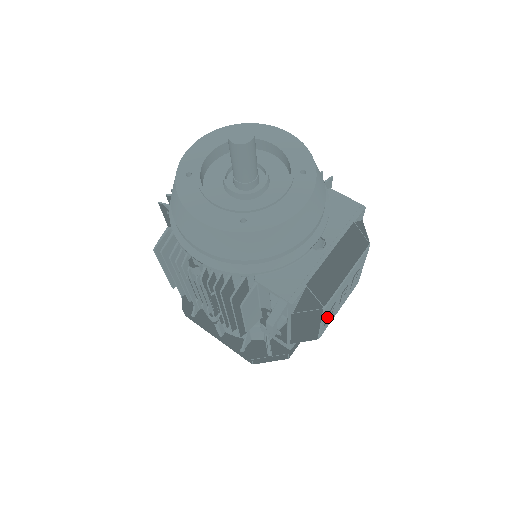
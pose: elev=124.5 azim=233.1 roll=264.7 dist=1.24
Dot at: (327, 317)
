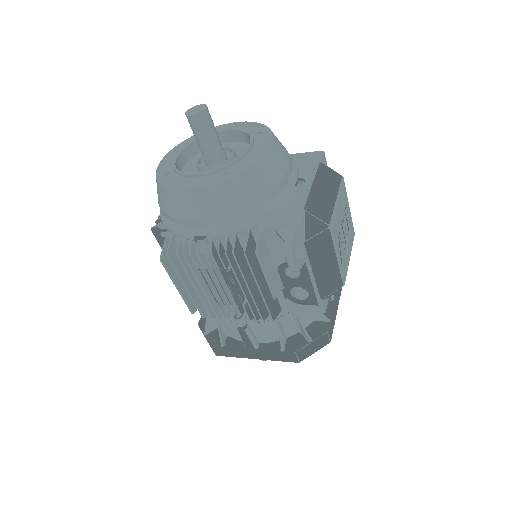
Dot at: (339, 251)
